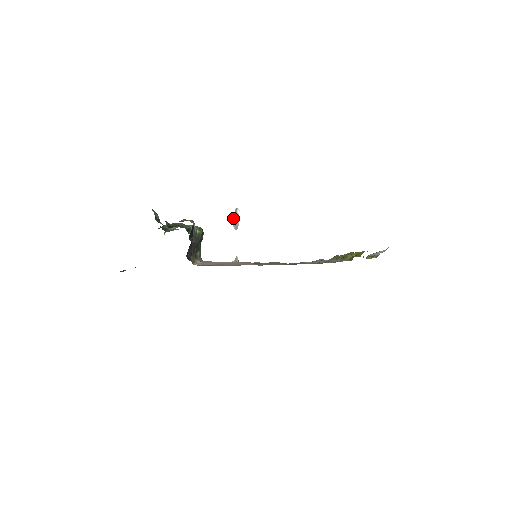
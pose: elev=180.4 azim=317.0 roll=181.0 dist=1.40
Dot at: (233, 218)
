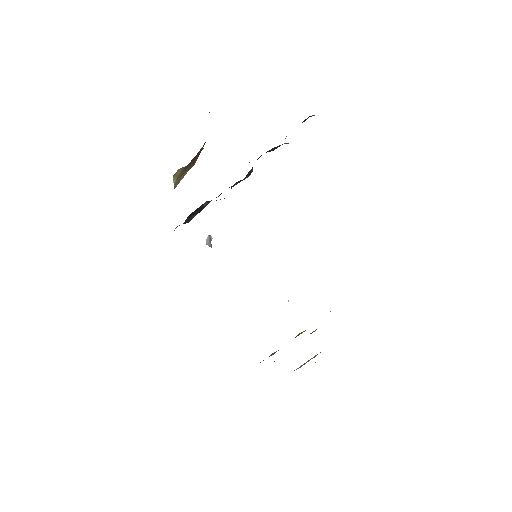
Dot at: (206, 239)
